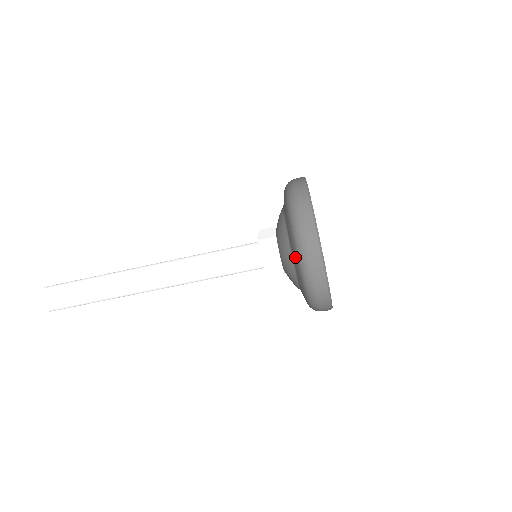
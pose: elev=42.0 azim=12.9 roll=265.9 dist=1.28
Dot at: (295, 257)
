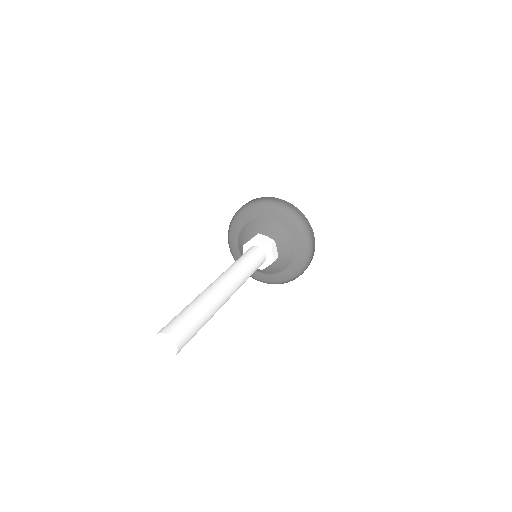
Dot at: (302, 252)
